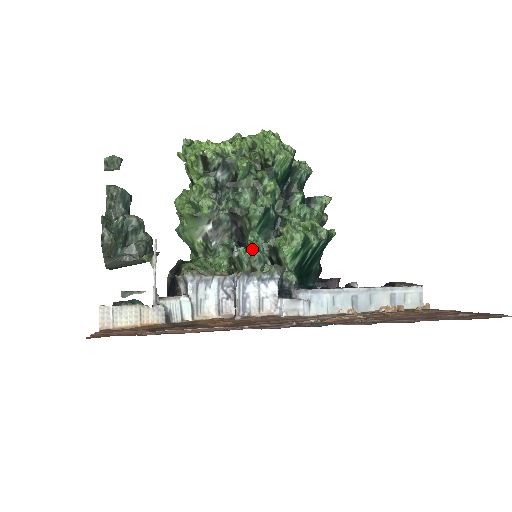
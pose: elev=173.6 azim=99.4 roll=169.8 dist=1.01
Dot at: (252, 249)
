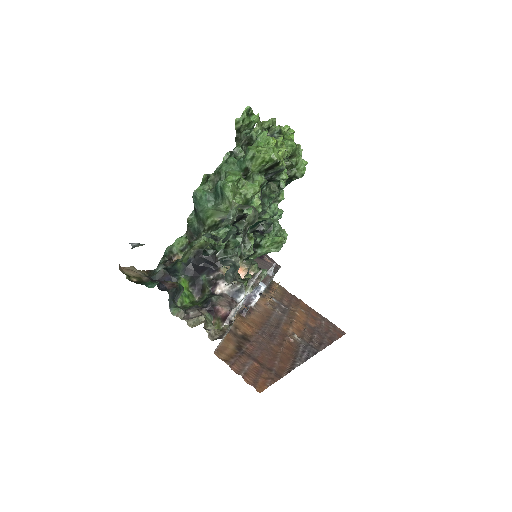
Dot at: occluded
